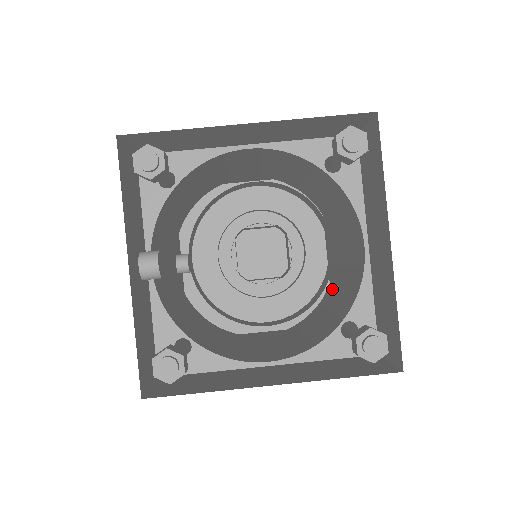
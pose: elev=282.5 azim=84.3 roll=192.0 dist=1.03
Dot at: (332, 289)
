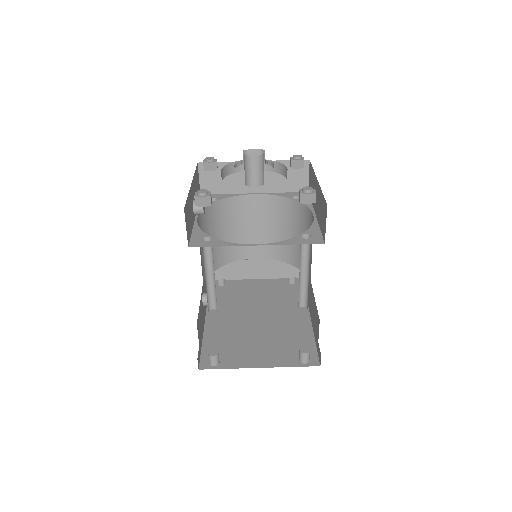
Dot at: occluded
